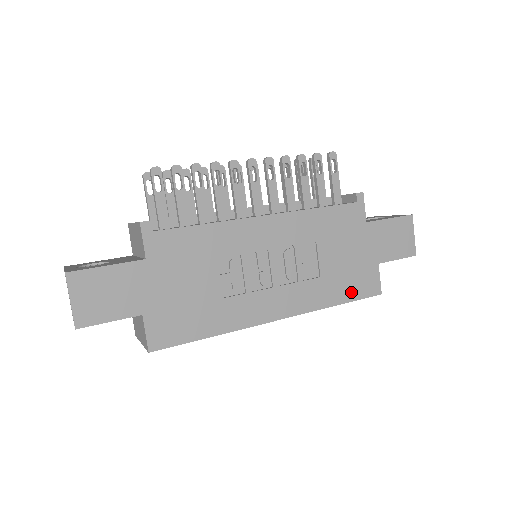
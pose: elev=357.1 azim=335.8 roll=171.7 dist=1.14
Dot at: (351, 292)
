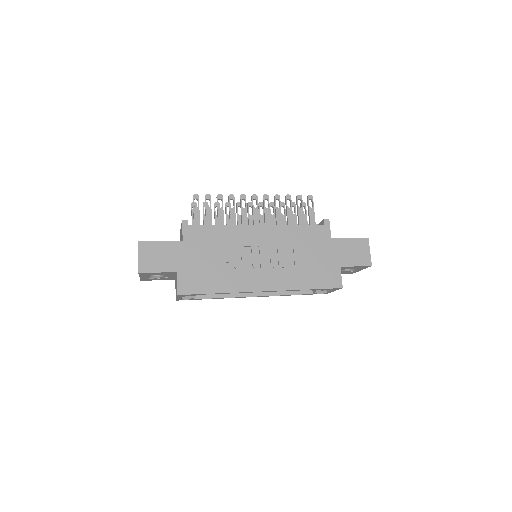
Dot at: (318, 282)
